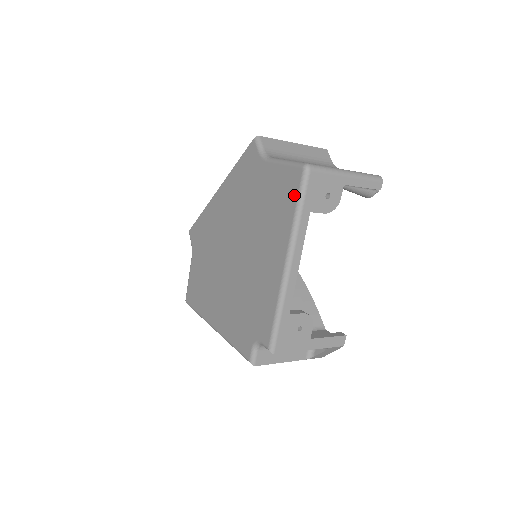
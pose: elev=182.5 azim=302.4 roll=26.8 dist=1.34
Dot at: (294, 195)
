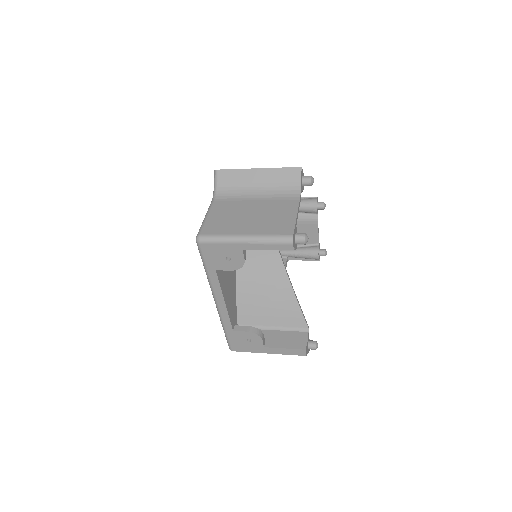
Dot at: occluded
